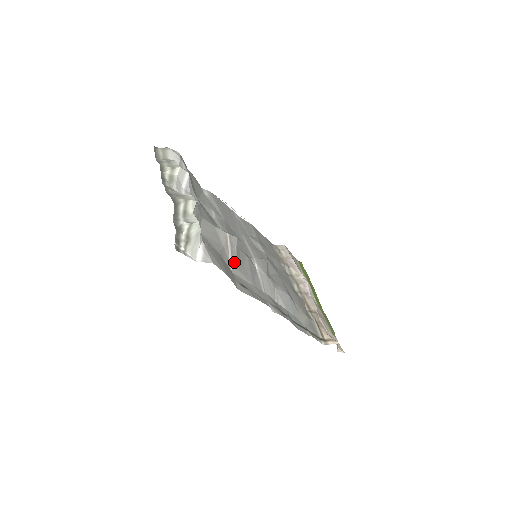
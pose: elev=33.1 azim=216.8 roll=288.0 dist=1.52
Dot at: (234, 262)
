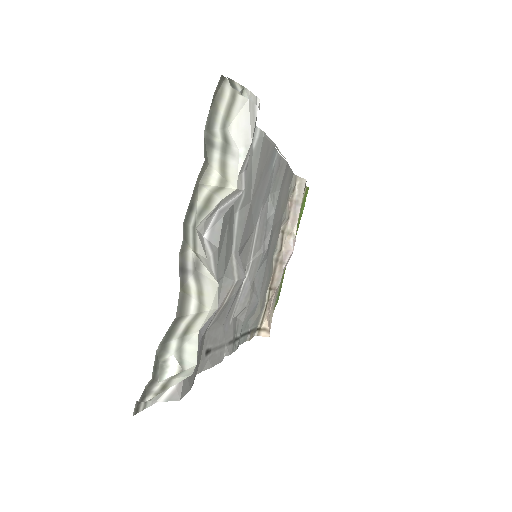
Dot at: (218, 316)
